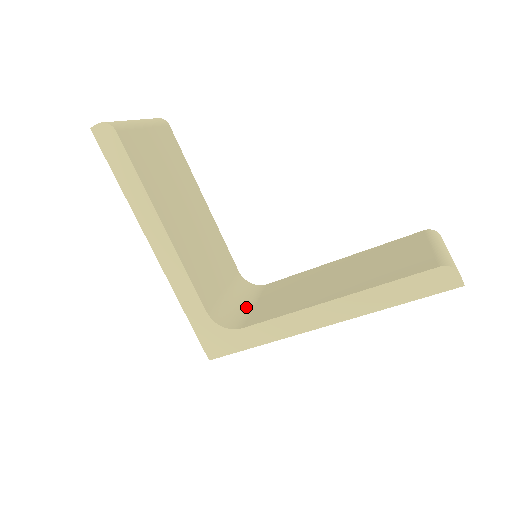
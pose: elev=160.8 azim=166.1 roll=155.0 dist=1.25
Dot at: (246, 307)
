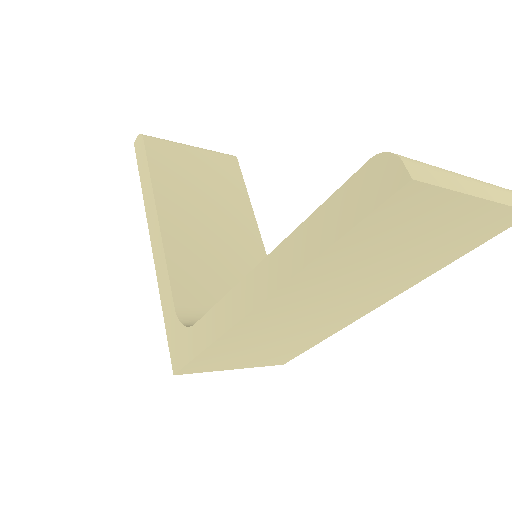
Dot at: occluded
